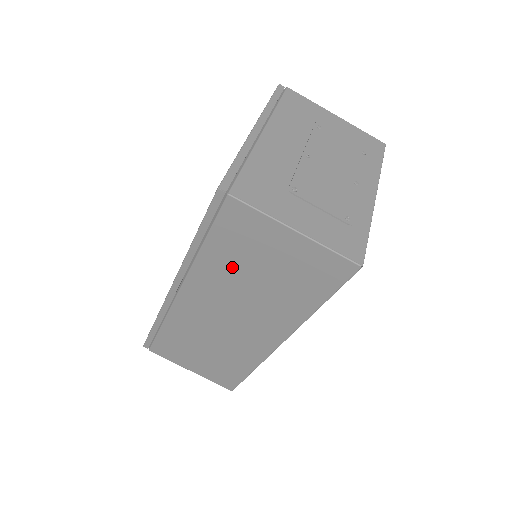
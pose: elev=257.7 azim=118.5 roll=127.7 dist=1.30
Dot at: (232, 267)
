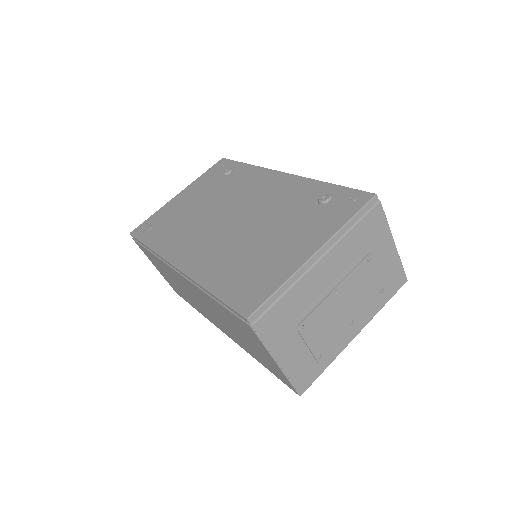
Dot at: (224, 316)
